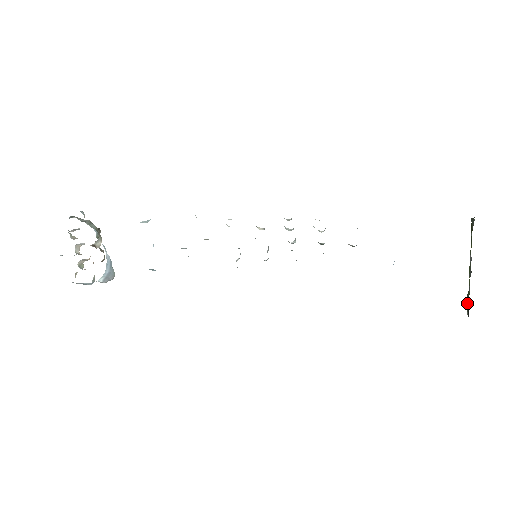
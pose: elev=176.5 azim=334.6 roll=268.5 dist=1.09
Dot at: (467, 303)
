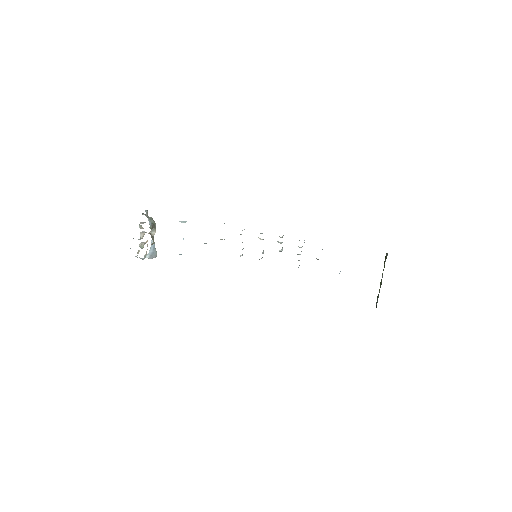
Dot at: occluded
